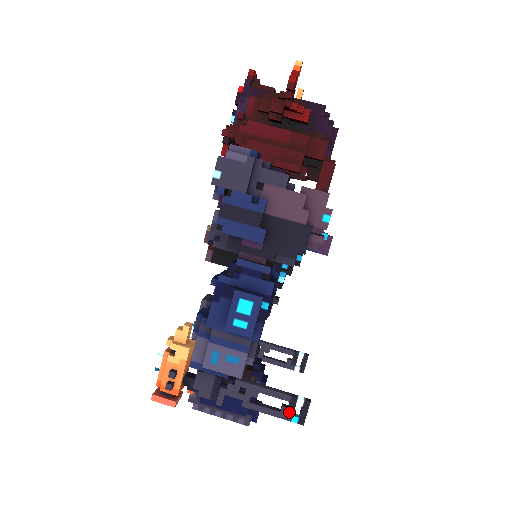
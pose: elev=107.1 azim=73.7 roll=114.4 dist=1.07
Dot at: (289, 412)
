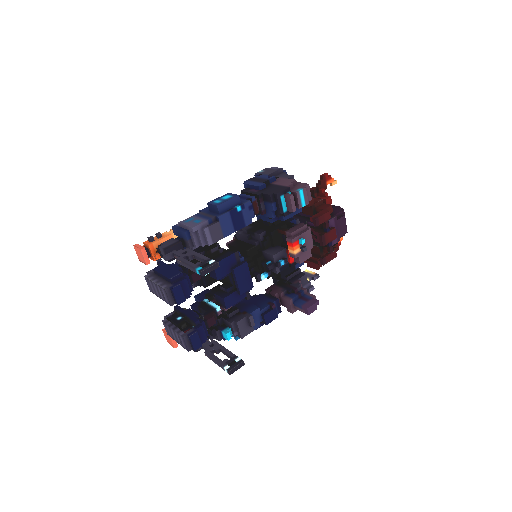
Dot at: (200, 265)
